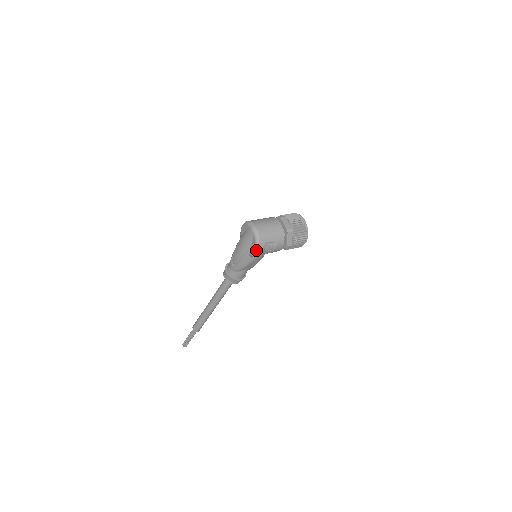
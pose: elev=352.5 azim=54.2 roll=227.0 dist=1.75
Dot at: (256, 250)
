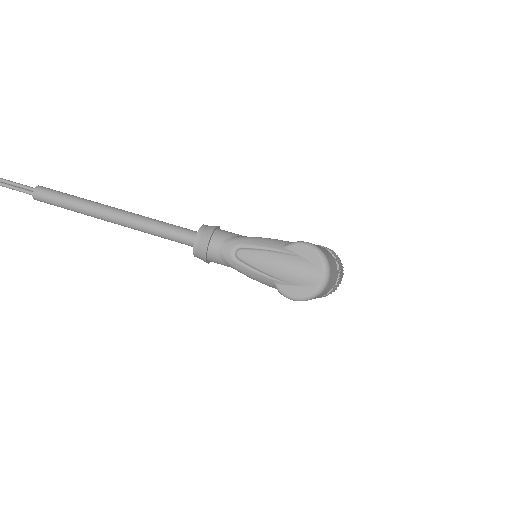
Dot at: (297, 299)
